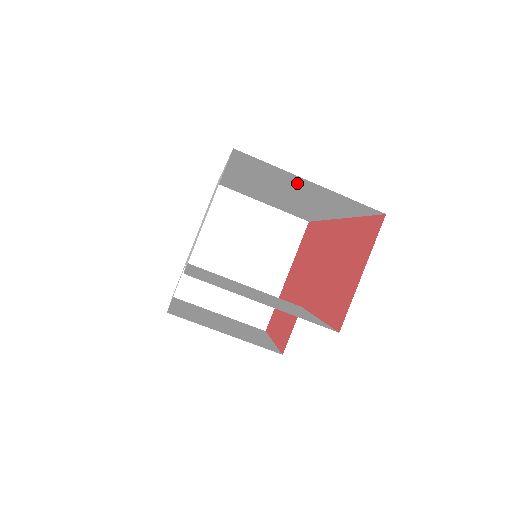
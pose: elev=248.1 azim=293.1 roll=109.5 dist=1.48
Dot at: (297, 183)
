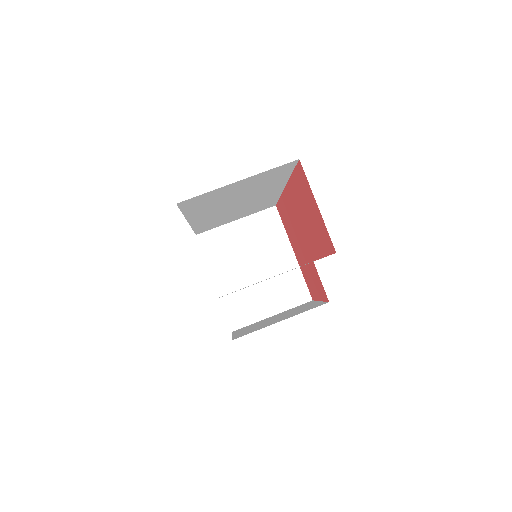
Dot at: (233, 189)
